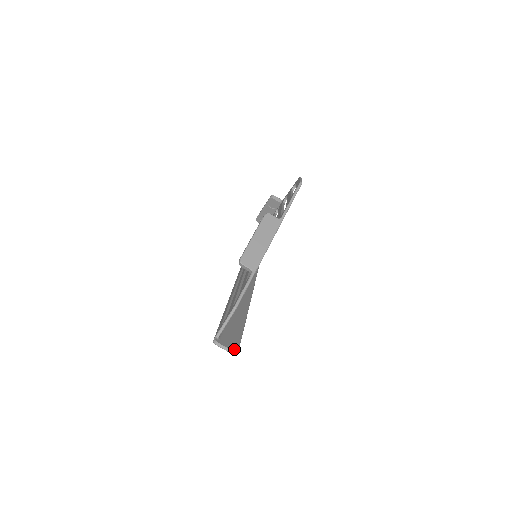
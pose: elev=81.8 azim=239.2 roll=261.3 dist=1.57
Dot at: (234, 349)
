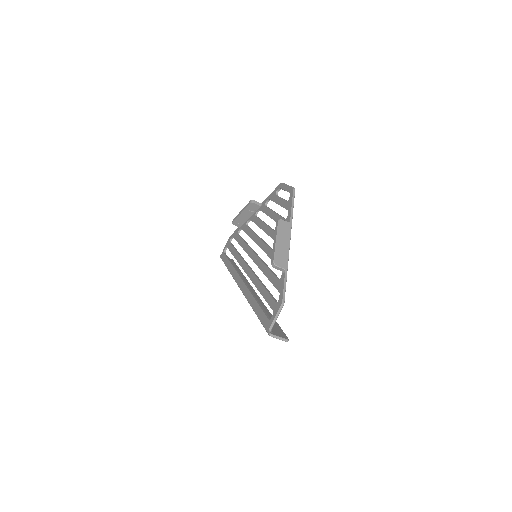
Dot at: (285, 337)
